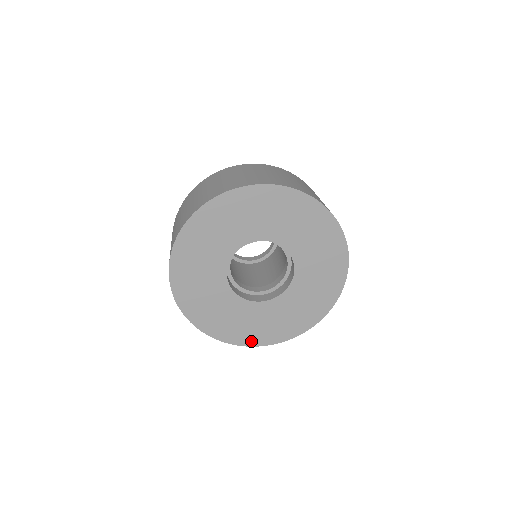
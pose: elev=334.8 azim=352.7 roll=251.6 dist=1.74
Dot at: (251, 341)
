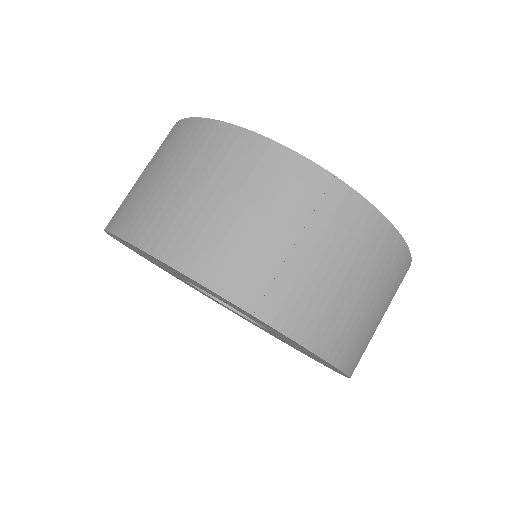
Dot at: occluded
